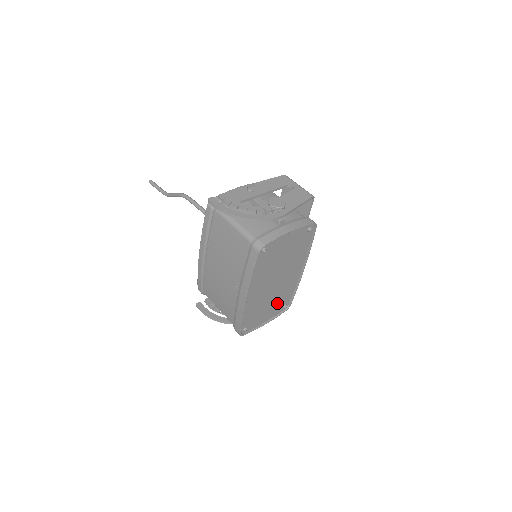
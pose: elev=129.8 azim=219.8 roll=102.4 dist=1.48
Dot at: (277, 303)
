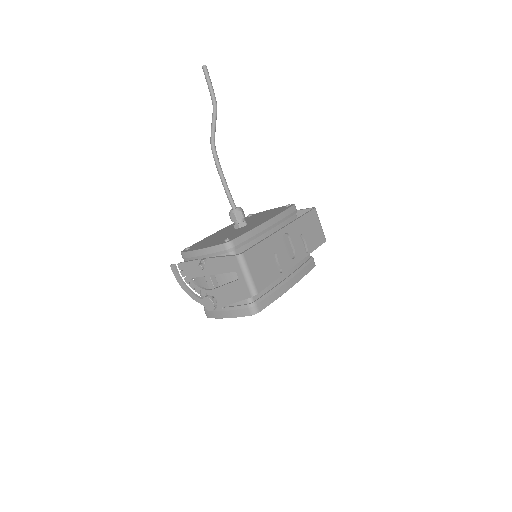
Dot at: occluded
